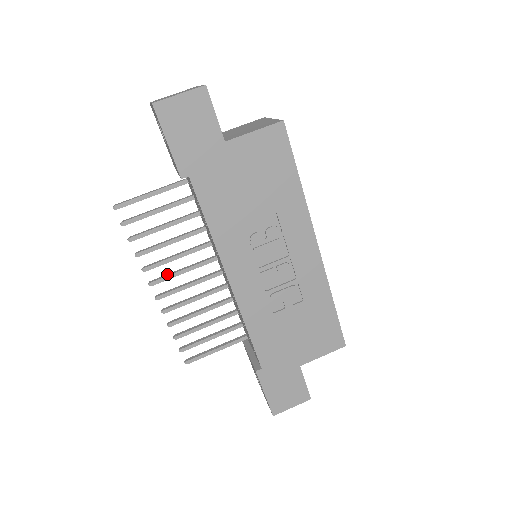
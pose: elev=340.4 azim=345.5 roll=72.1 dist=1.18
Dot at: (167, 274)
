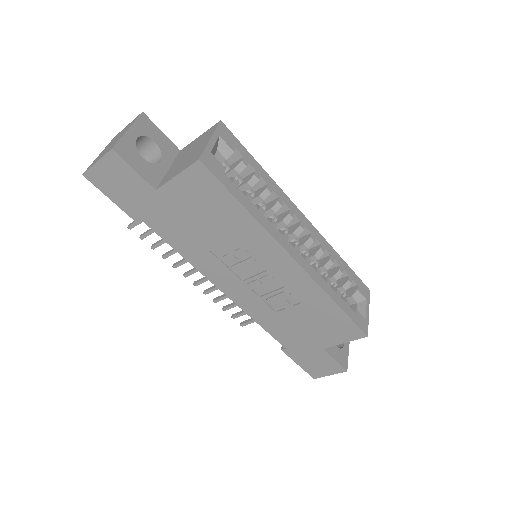
Dot at: occluded
